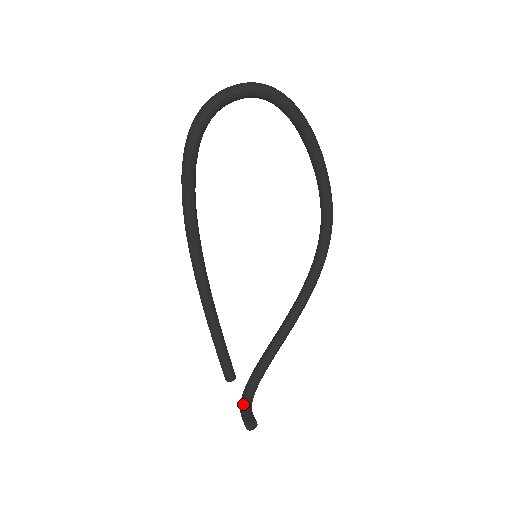
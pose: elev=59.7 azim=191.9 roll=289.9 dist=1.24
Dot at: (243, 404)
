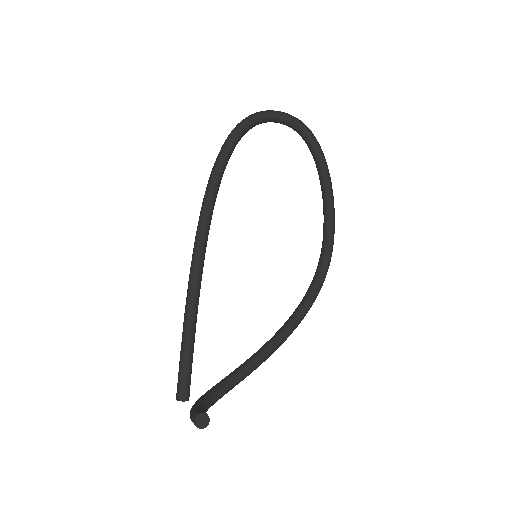
Dot at: (196, 404)
